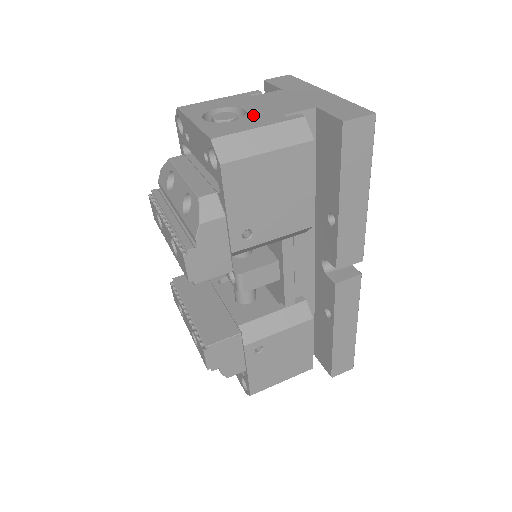
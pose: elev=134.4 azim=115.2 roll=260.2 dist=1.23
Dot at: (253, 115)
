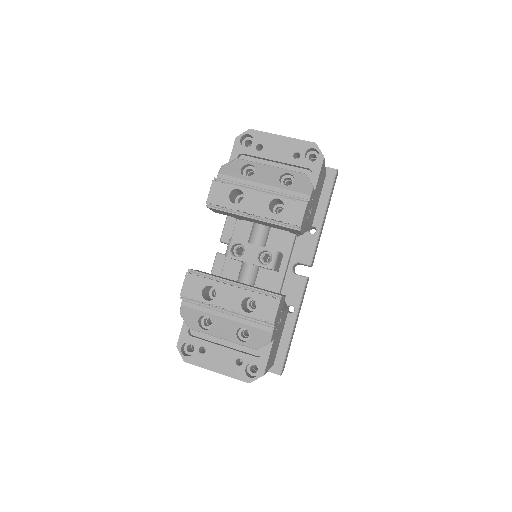
Dot at: occluded
